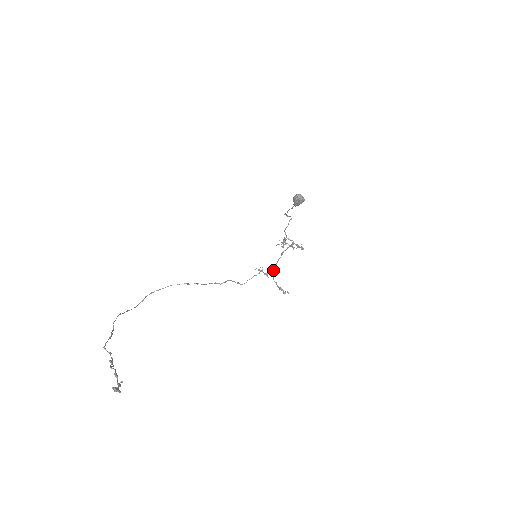
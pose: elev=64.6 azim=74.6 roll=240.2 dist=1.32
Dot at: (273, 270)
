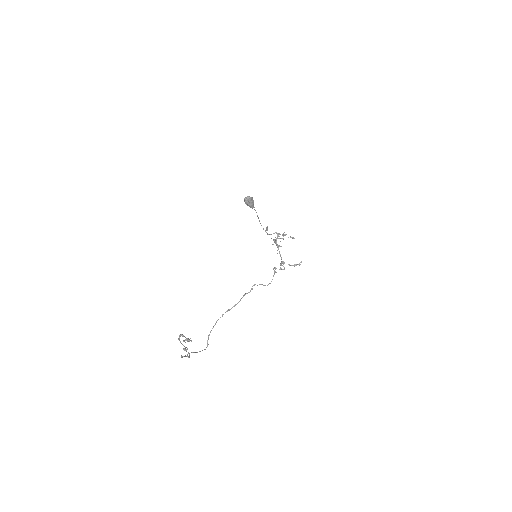
Dot at: occluded
